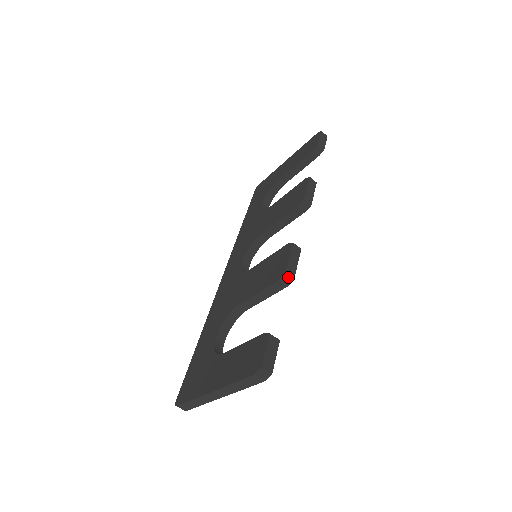
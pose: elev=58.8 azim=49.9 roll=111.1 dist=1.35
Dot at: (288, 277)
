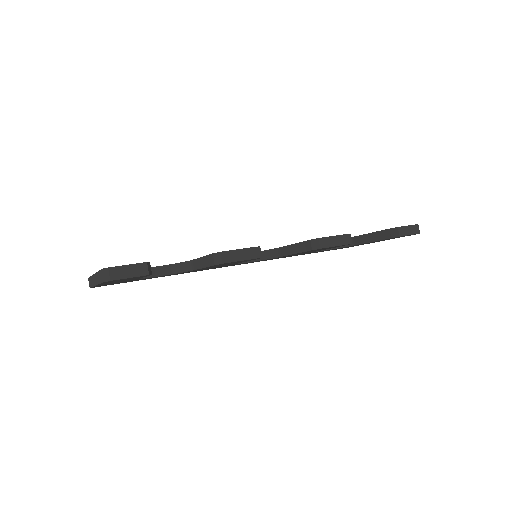
Dot at: (220, 257)
